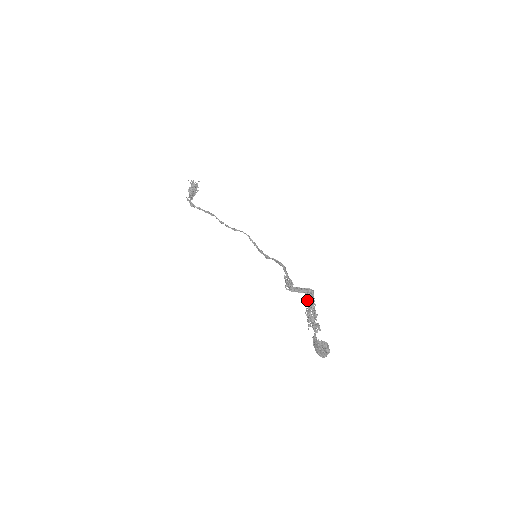
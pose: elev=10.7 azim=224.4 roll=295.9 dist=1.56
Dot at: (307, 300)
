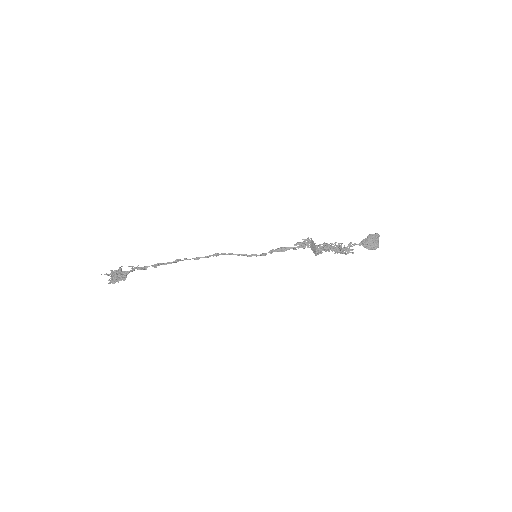
Dot at: (324, 247)
